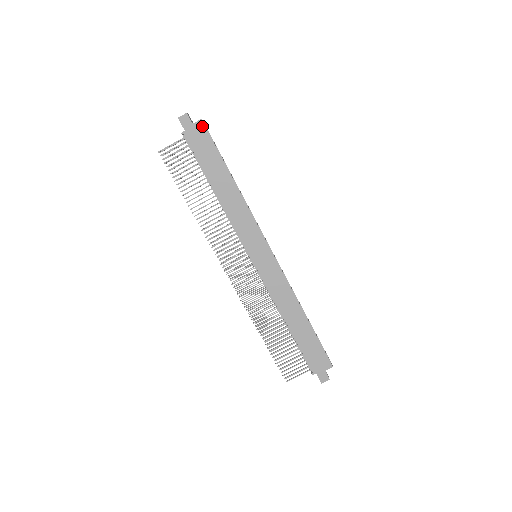
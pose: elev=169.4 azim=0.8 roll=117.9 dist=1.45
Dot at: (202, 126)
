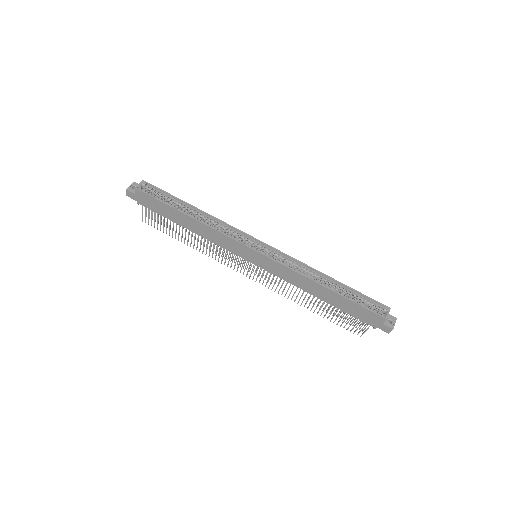
Dot at: (140, 192)
